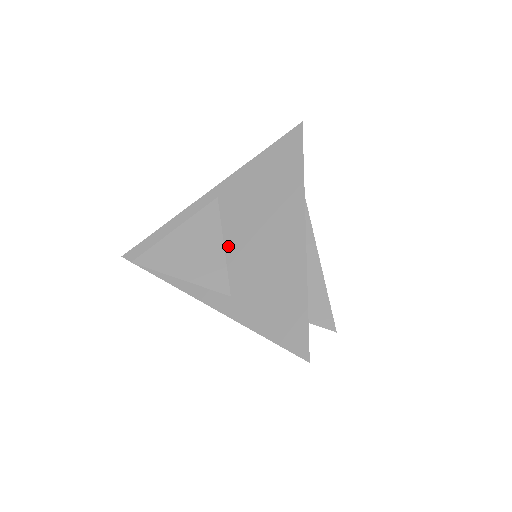
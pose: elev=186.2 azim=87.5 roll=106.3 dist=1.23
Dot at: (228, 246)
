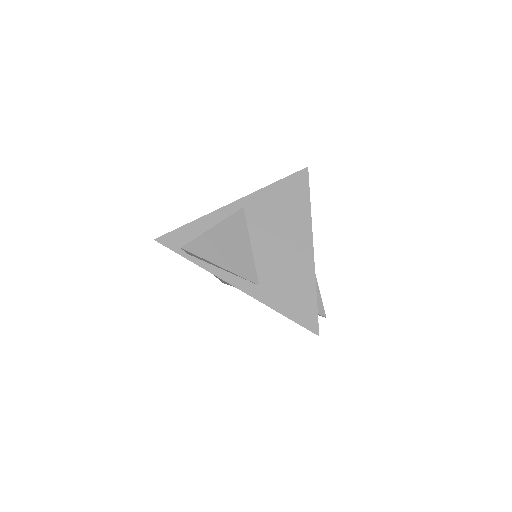
Dot at: (255, 247)
